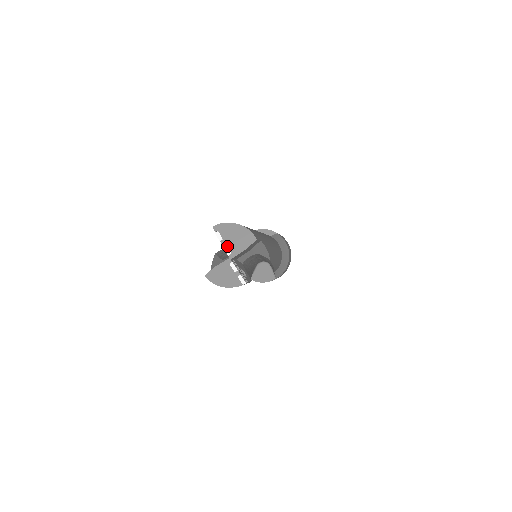
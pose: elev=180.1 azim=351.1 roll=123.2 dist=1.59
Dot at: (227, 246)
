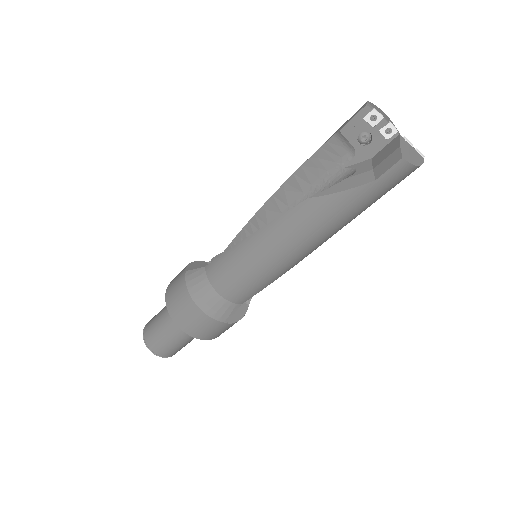
Dot at: (389, 122)
